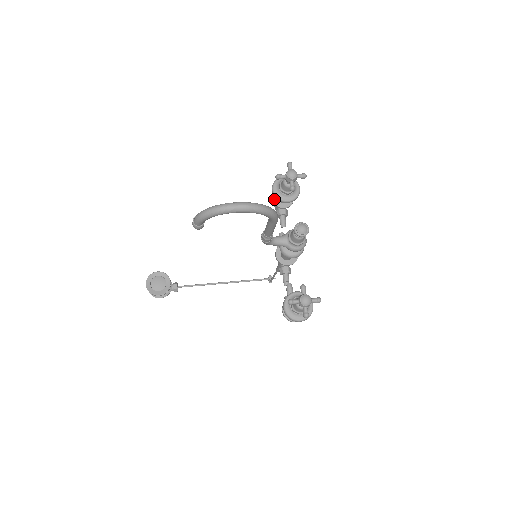
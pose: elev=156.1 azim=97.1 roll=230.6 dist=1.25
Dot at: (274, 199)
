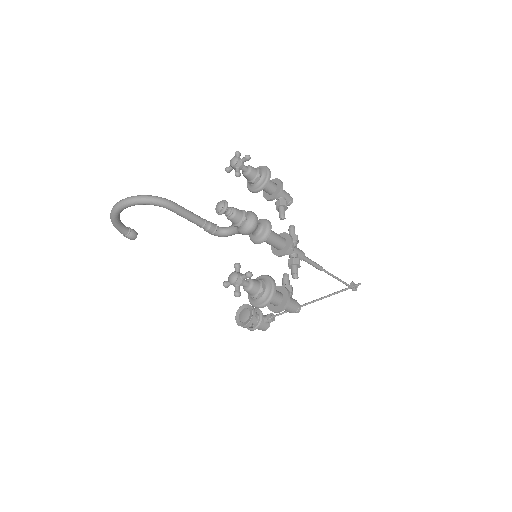
Dot at: (265, 194)
